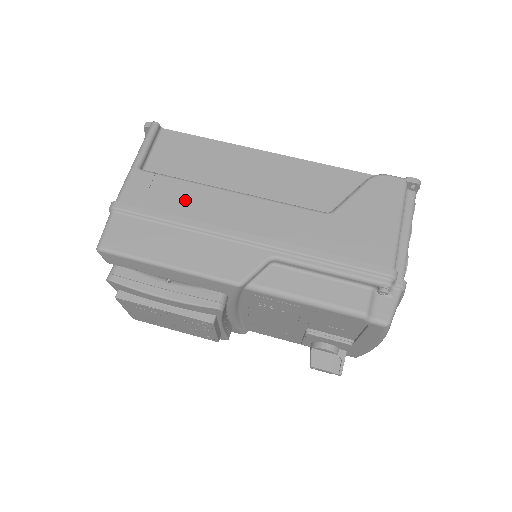
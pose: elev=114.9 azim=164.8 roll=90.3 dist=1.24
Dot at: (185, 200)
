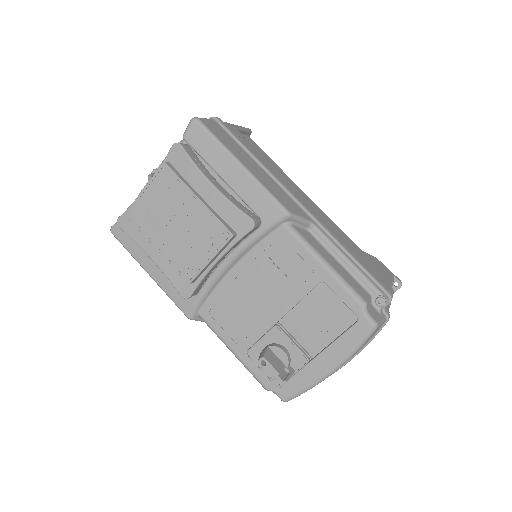
Dot at: (262, 160)
